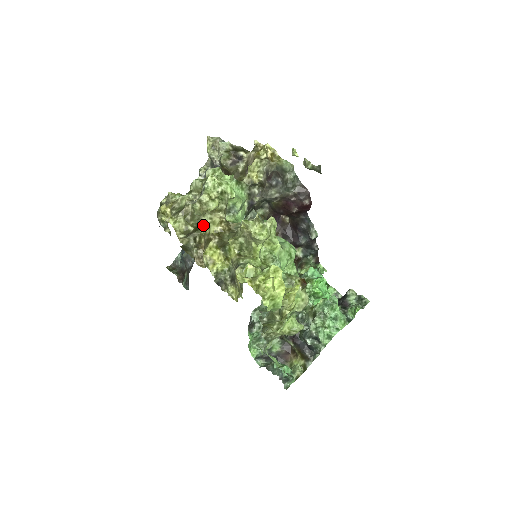
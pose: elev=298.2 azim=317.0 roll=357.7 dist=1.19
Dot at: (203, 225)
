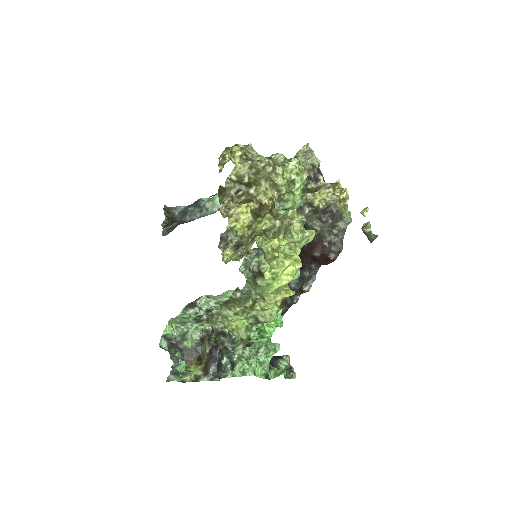
Dot at: (257, 187)
